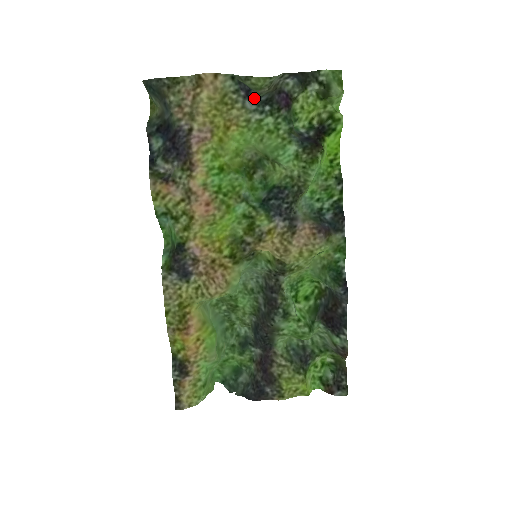
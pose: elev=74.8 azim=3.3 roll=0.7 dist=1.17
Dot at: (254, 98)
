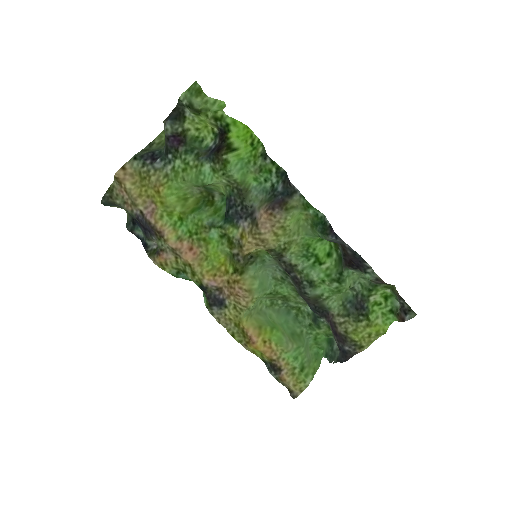
Dot at: (160, 156)
